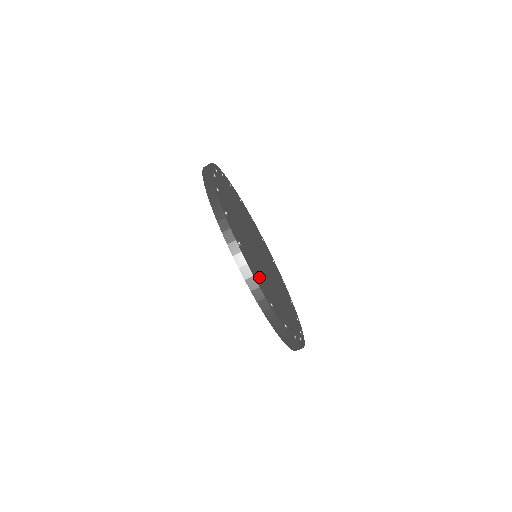
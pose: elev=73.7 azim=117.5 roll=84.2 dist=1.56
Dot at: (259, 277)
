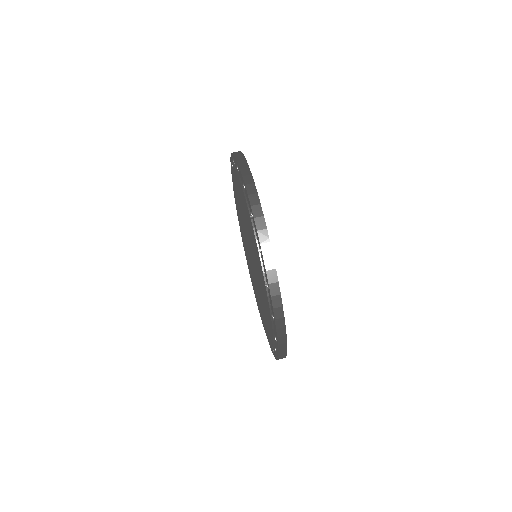
Dot at: occluded
